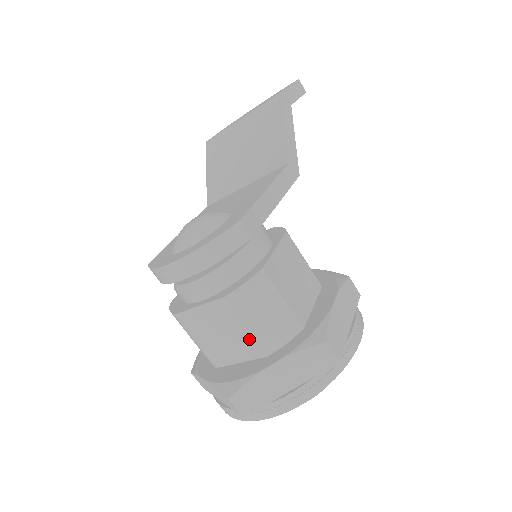
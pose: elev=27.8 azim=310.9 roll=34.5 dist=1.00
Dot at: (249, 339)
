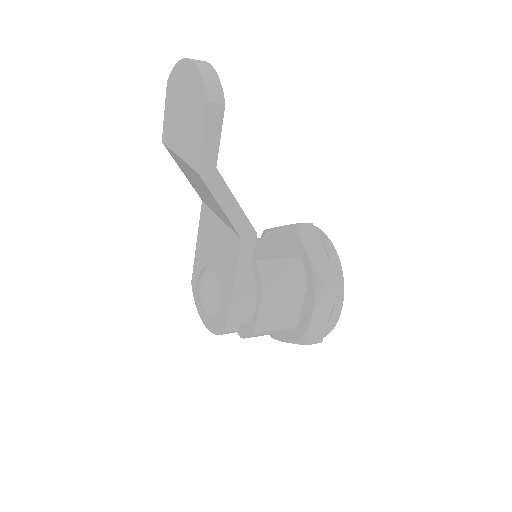
Dot at: occluded
